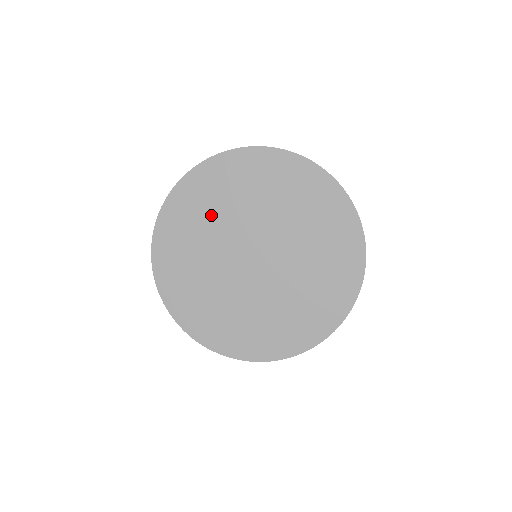
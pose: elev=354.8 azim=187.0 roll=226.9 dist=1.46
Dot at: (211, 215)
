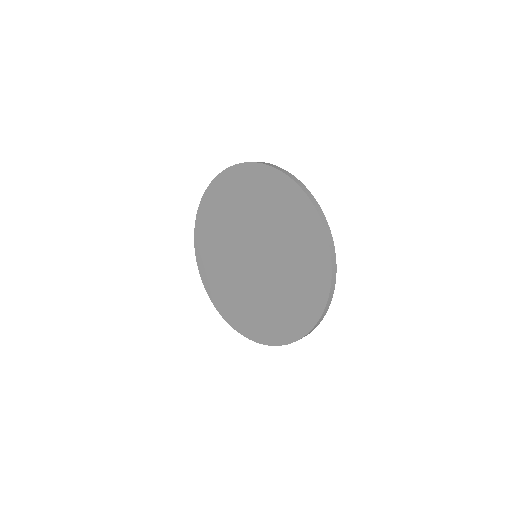
Dot at: (219, 260)
